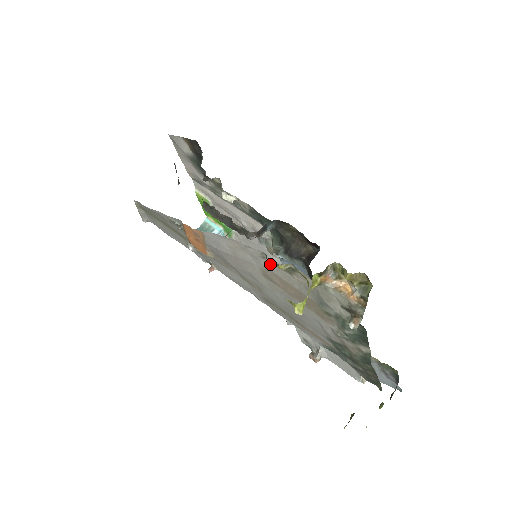
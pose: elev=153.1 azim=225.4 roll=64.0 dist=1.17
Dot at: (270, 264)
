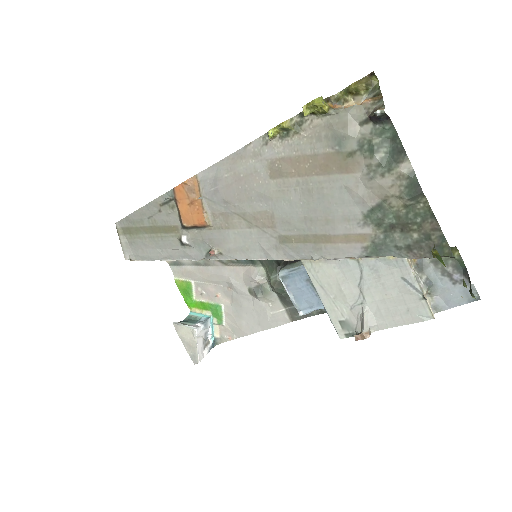
Dot at: (275, 146)
